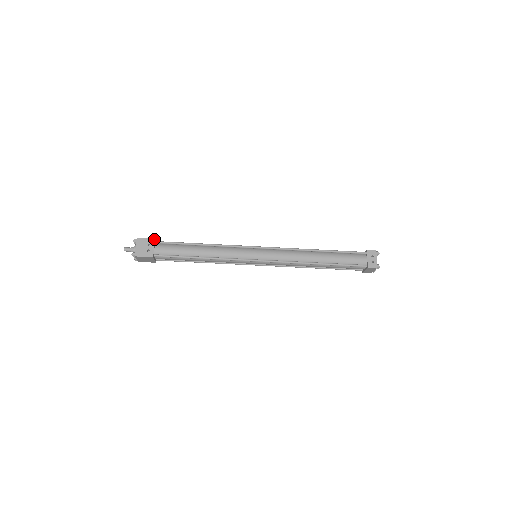
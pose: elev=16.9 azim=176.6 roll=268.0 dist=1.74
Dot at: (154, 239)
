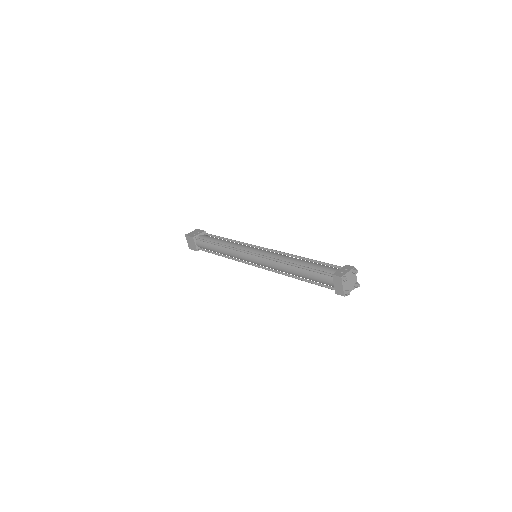
Dot at: (205, 231)
